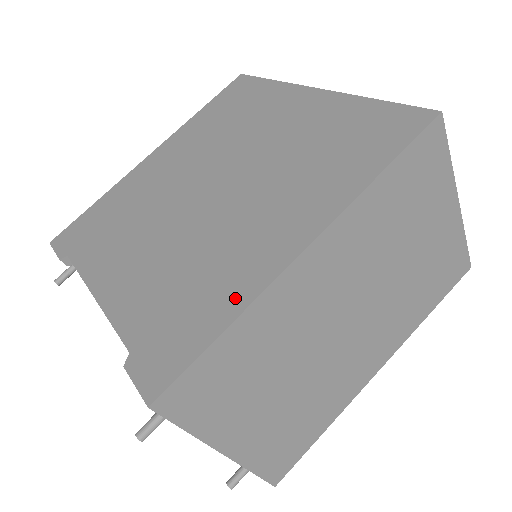
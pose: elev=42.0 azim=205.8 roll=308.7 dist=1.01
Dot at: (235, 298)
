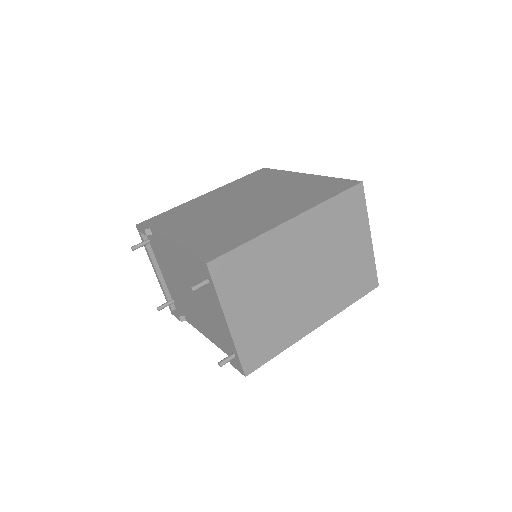
Dot at: (254, 233)
